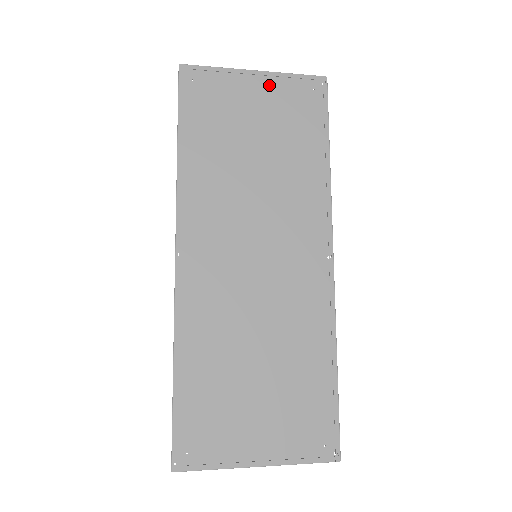
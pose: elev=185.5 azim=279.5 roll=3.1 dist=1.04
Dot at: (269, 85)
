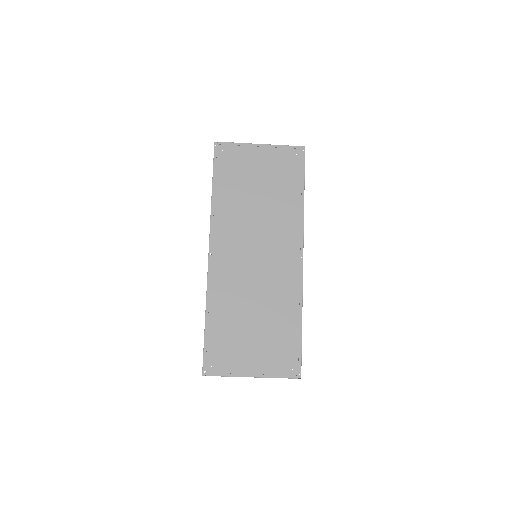
Dot at: (269, 152)
